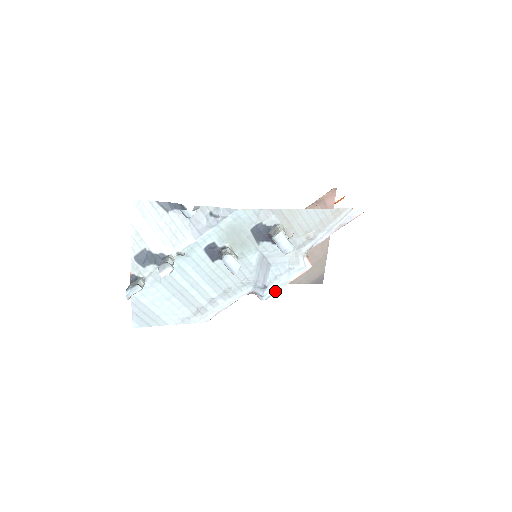
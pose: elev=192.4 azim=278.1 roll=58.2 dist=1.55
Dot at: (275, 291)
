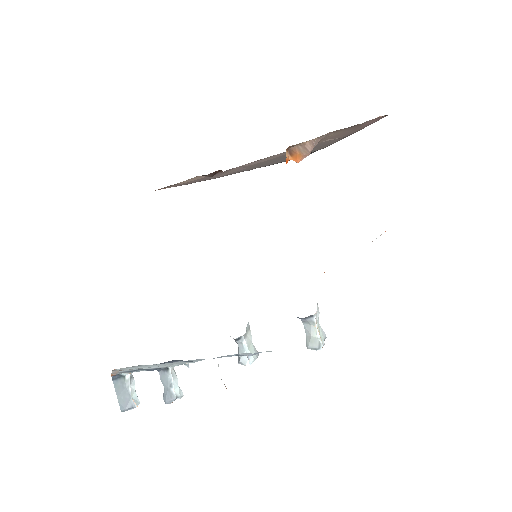
Dot at: occluded
